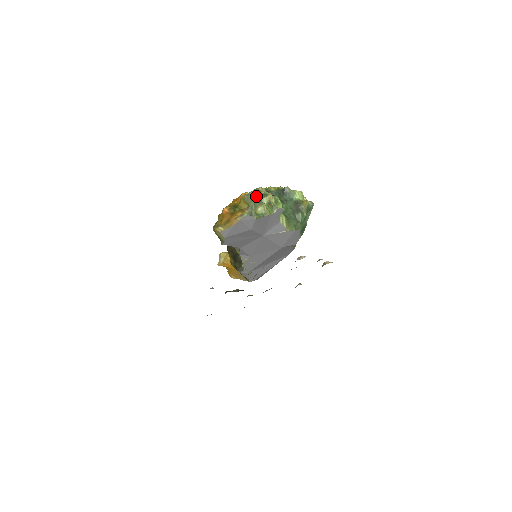
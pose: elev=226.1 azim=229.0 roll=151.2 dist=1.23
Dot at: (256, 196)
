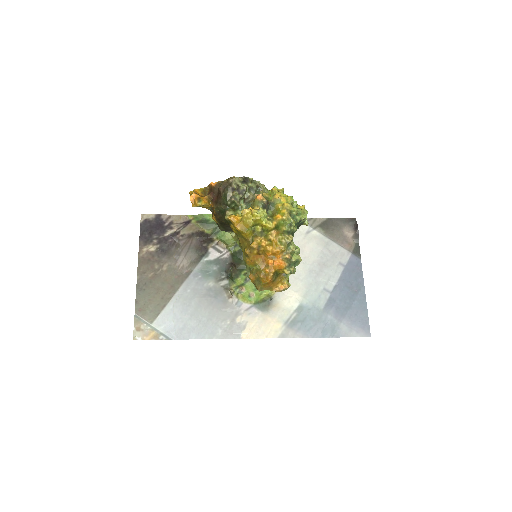
Dot at: occluded
